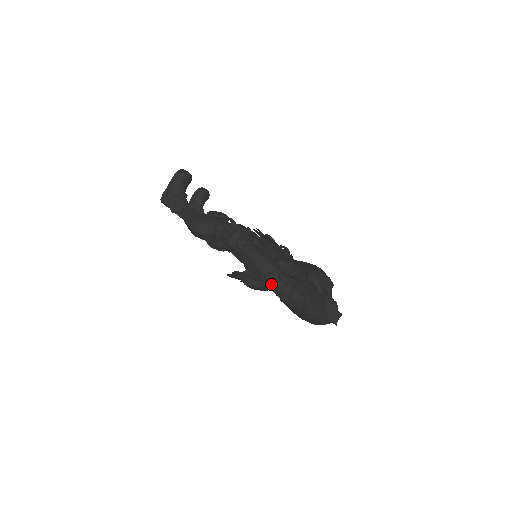
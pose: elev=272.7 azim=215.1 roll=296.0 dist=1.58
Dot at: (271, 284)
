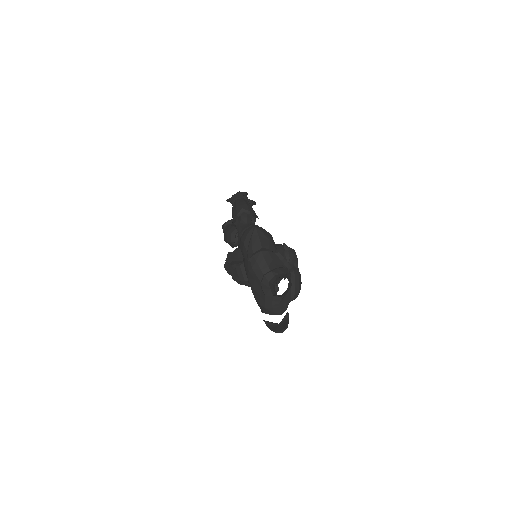
Dot at: (239, 225)
